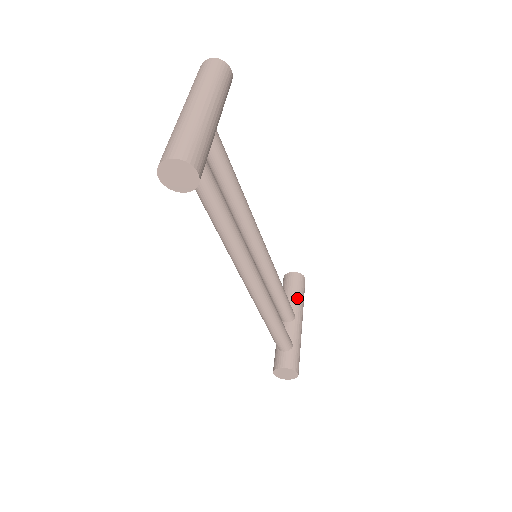
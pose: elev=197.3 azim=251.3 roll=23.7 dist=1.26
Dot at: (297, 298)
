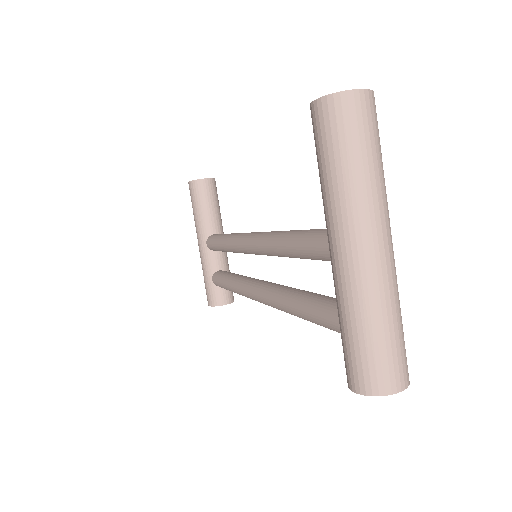
Dot at: (218, 215)
